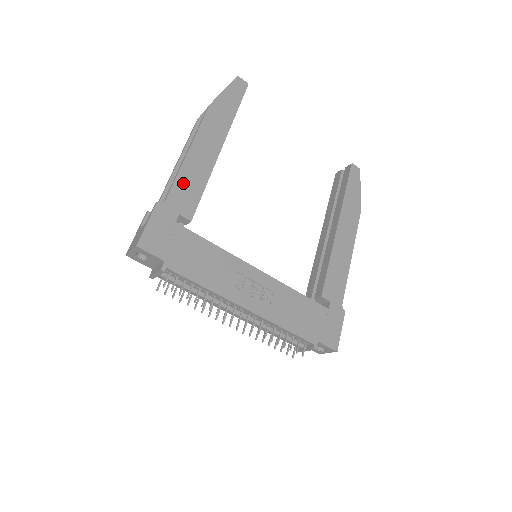
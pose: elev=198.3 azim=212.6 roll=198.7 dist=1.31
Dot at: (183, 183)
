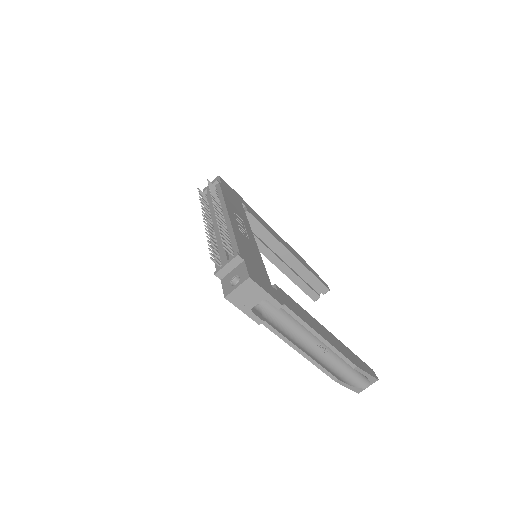
Dot at: (260, 218)
